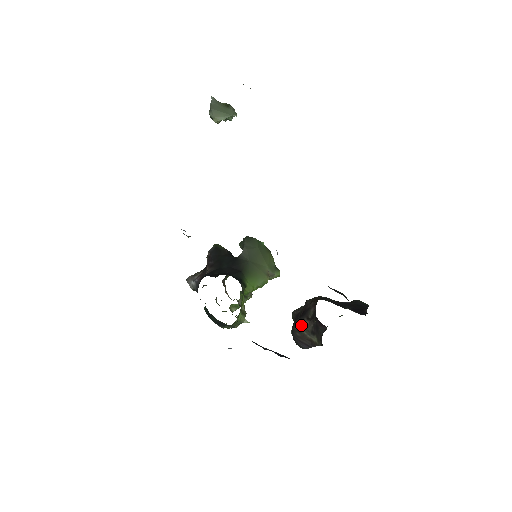
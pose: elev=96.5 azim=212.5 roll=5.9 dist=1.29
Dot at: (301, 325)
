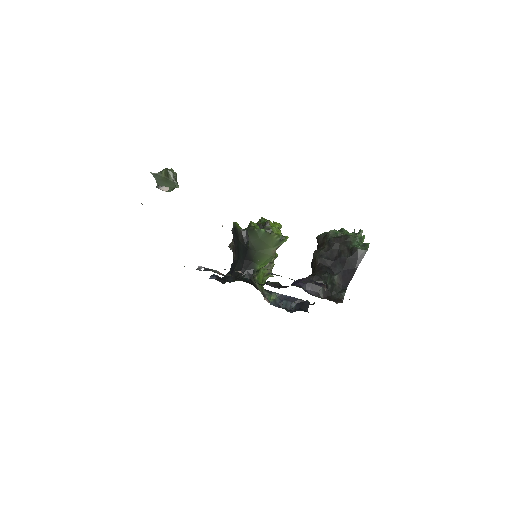
Dot at: occluded
